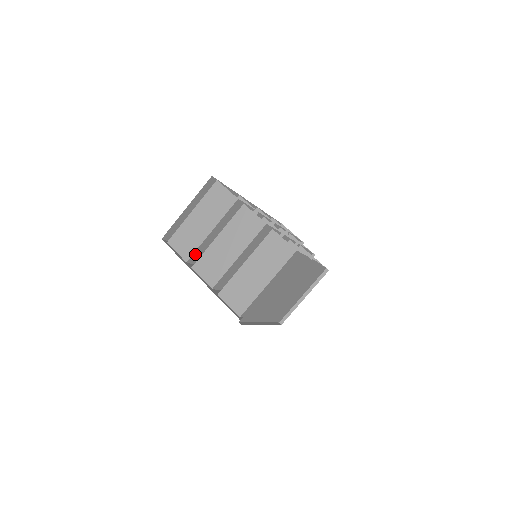
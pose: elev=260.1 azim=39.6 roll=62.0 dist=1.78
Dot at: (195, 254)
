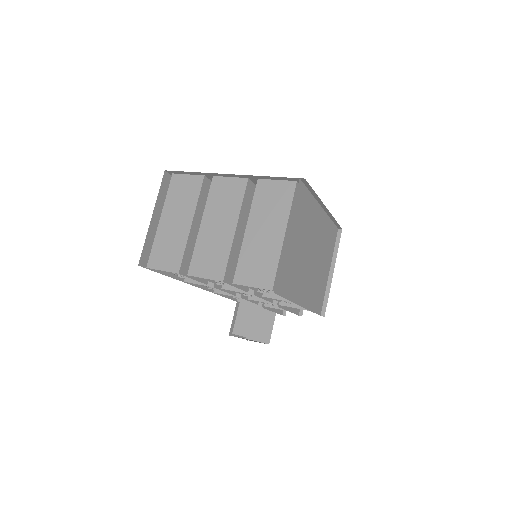
Dot at: (185, 261)
